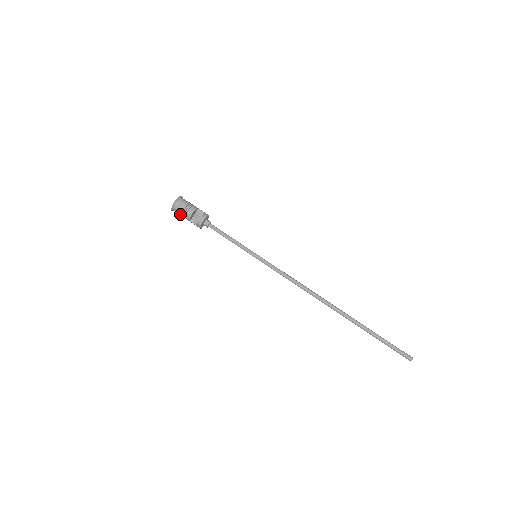
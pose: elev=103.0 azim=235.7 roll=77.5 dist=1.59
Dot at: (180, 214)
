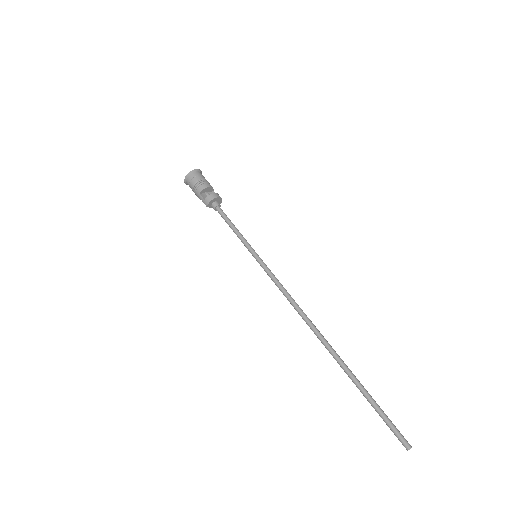
Dot at: (193, 183)
